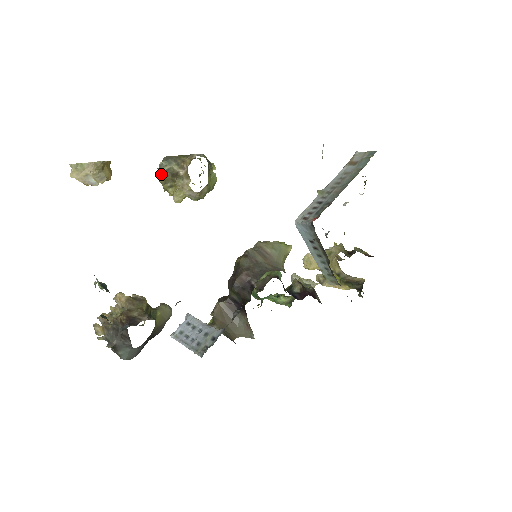
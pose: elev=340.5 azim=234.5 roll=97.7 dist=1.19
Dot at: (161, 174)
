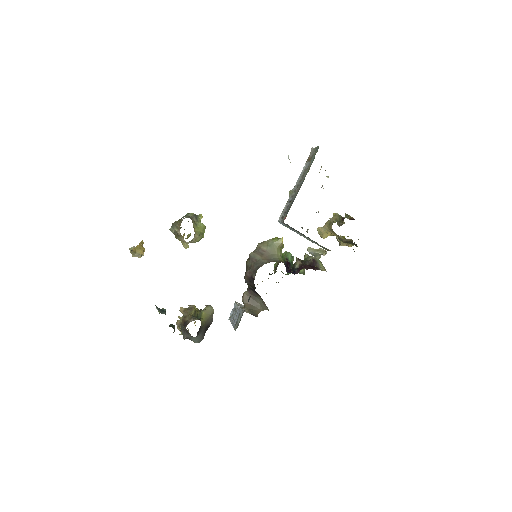
Dot at: (174, 234)
